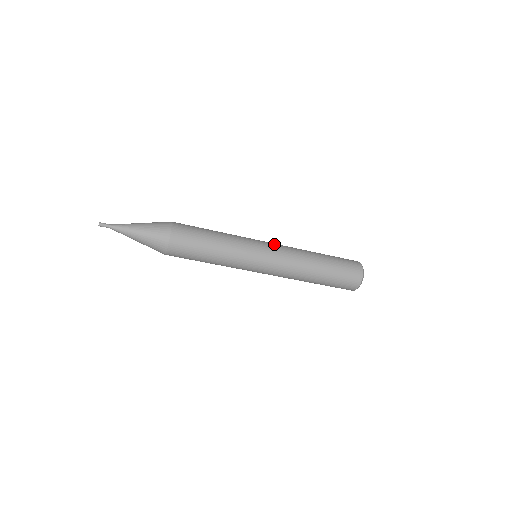
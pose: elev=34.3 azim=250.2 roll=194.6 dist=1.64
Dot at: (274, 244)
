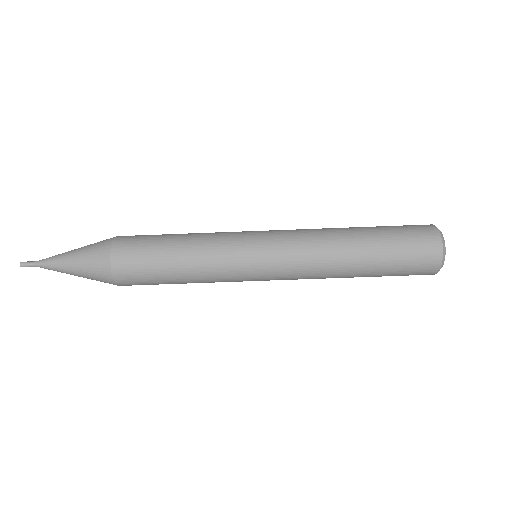
Dot at: (278, 230)
